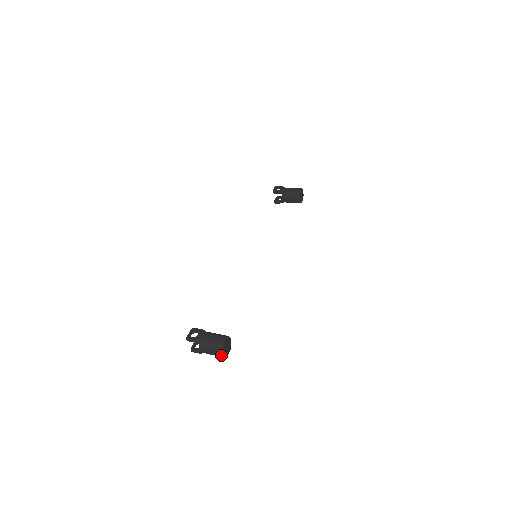
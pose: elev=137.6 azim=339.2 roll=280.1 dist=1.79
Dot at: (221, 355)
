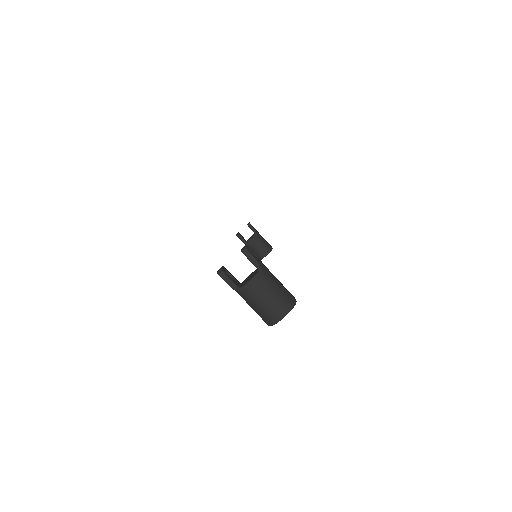
Dot at: (280, 316)
